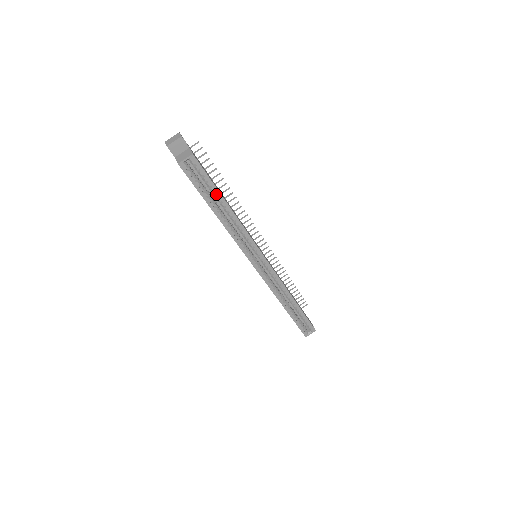
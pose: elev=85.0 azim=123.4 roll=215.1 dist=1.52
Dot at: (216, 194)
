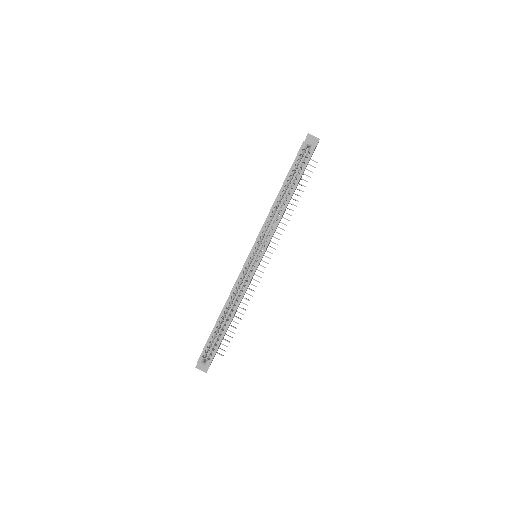
Dot at: (296, 181)
